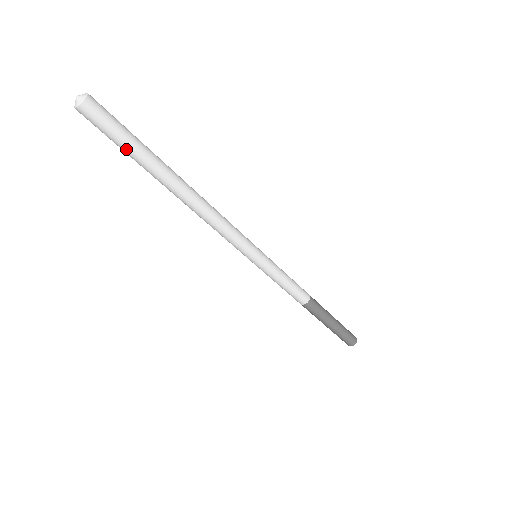
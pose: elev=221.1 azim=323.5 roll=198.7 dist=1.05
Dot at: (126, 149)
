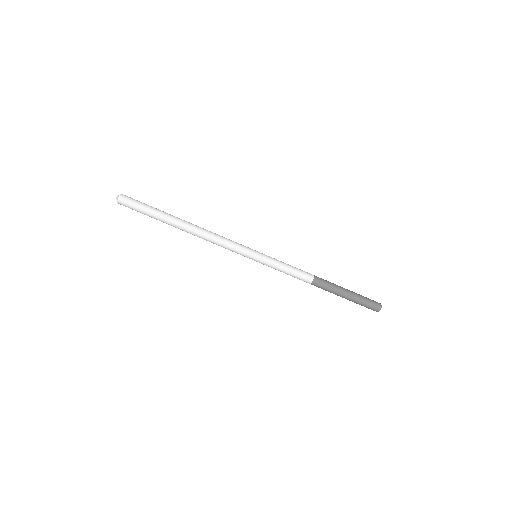
Dot at: (147, 215)
